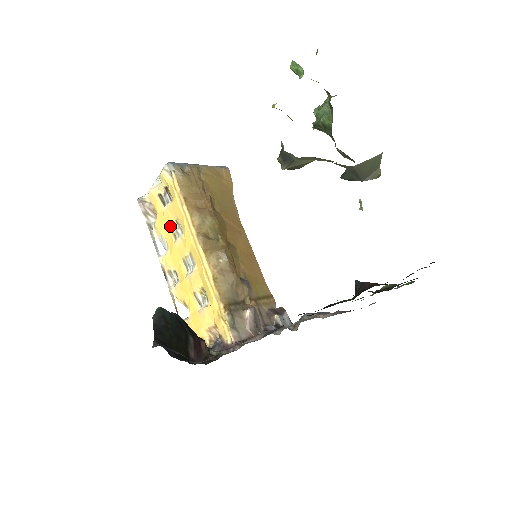
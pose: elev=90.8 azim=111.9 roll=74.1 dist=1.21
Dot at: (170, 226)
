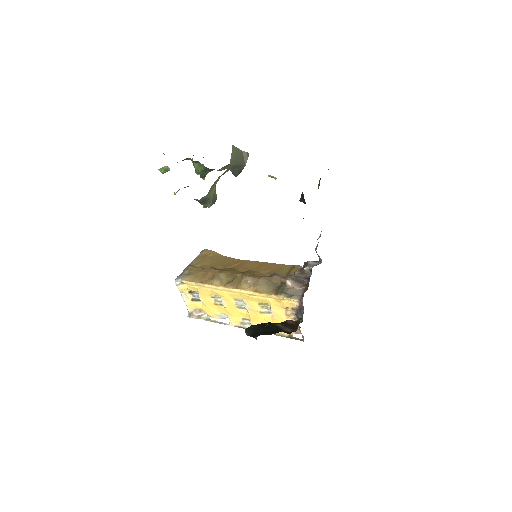
Dot at: (213, 304)
